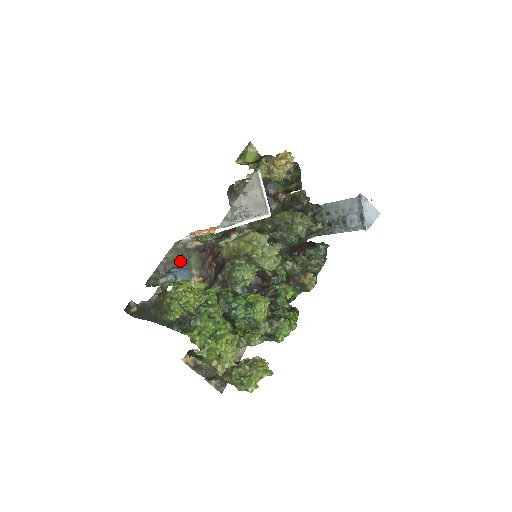
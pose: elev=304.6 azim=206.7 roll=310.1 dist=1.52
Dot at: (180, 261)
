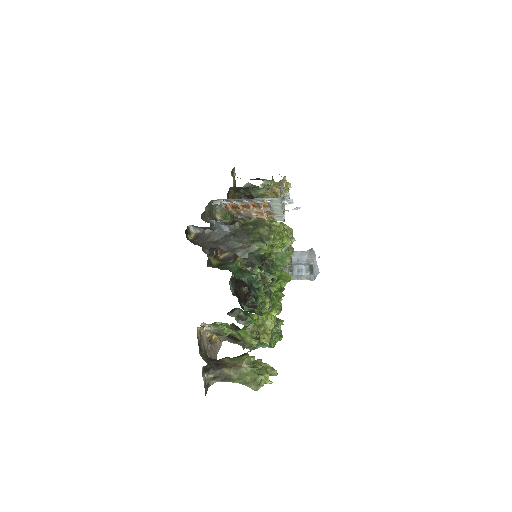
Dot at: occluded
